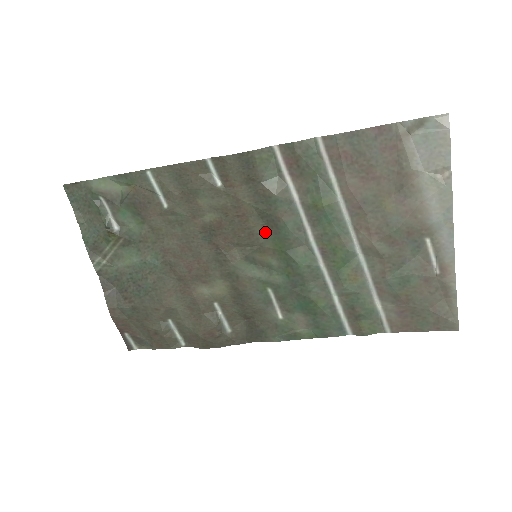
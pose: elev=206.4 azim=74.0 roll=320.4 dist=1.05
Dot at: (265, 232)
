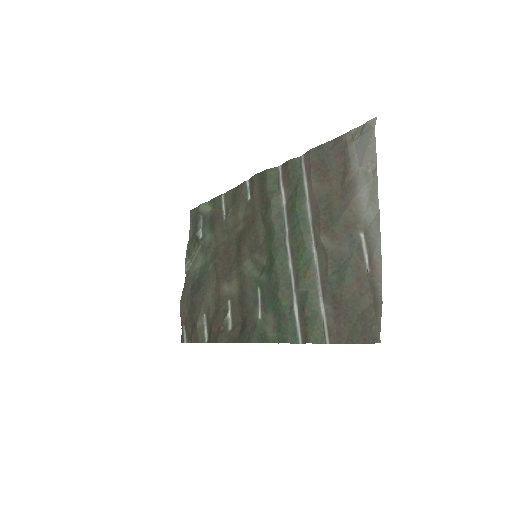
Dot at: (264, 235)
